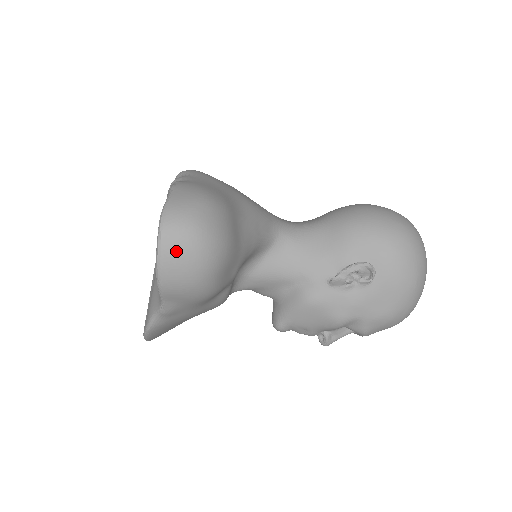
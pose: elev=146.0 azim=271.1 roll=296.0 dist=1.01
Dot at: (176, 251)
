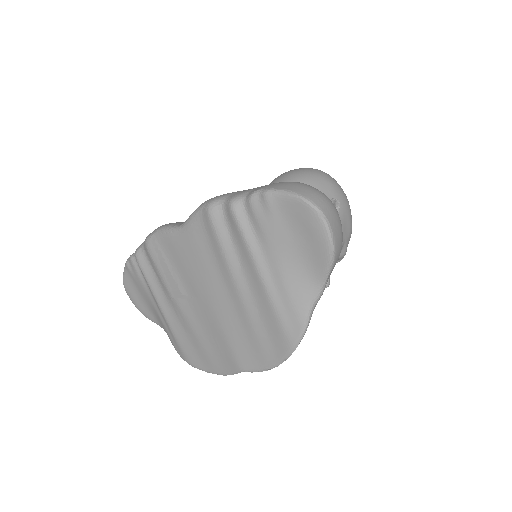
Dot at: (334, 219)
